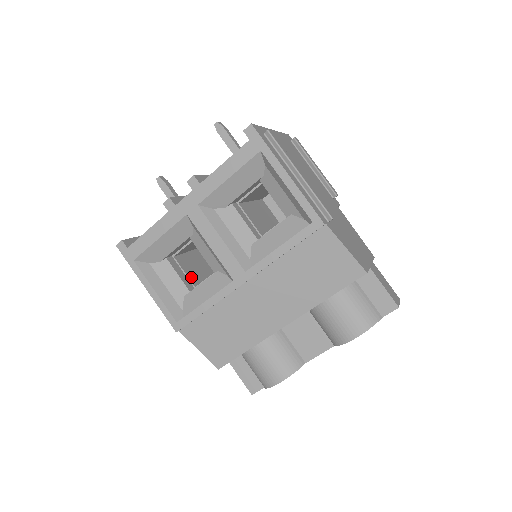
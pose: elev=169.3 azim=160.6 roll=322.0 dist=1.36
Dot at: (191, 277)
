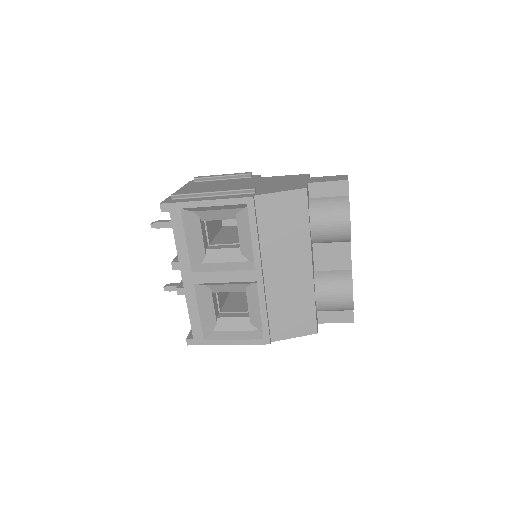
Dot at: (242, 310)
